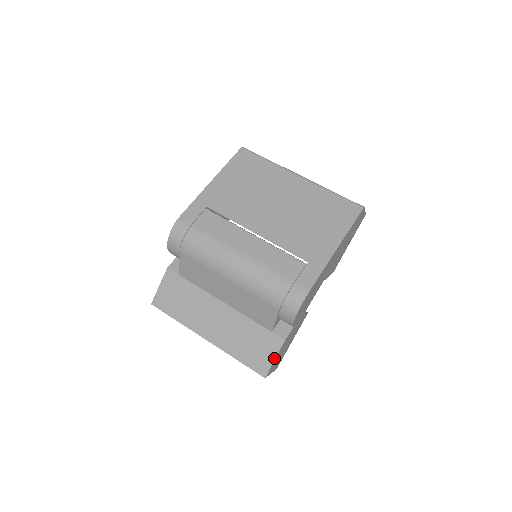
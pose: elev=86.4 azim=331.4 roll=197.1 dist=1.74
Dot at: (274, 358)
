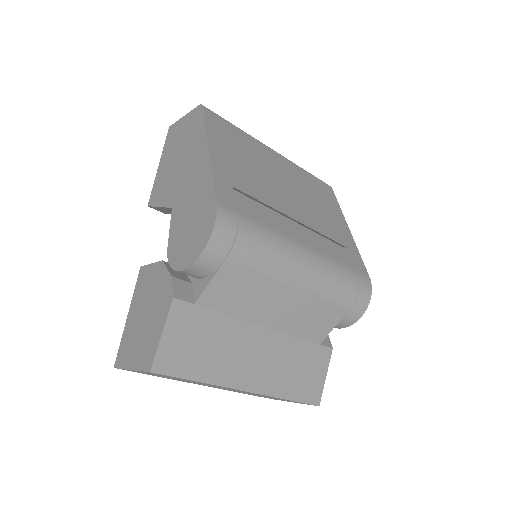
Dot at: (325, 376)
